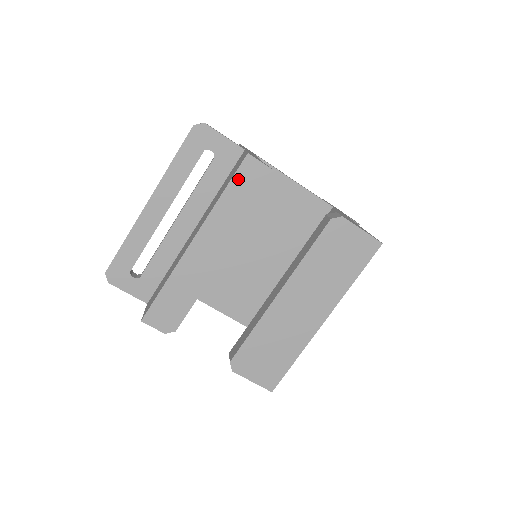
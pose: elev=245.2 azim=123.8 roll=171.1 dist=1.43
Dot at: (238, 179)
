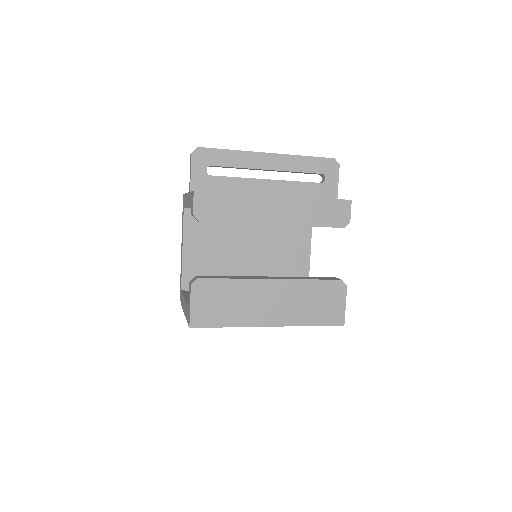
Dot at: (333, 203)
